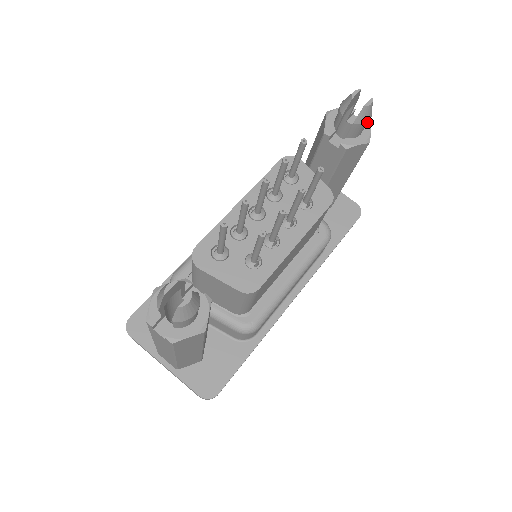
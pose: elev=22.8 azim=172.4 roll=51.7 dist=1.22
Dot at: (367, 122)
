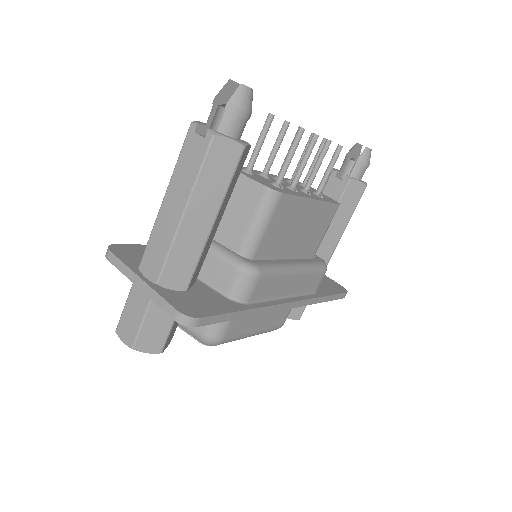
Dot at: (367, 164)
